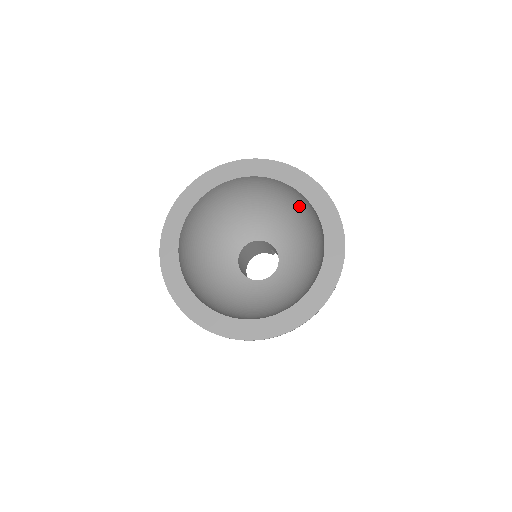
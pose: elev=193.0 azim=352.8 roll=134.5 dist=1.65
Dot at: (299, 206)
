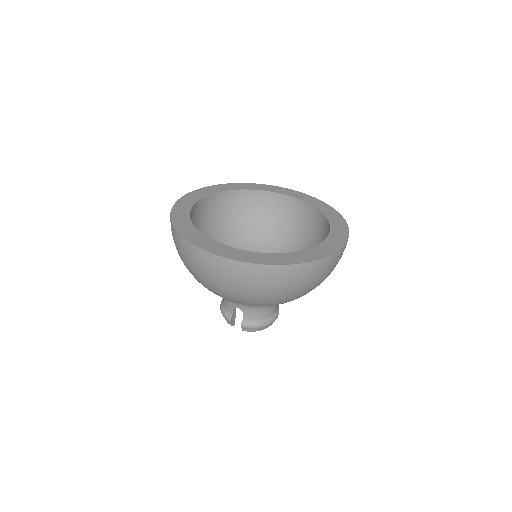
Dot at: (284, 216)
